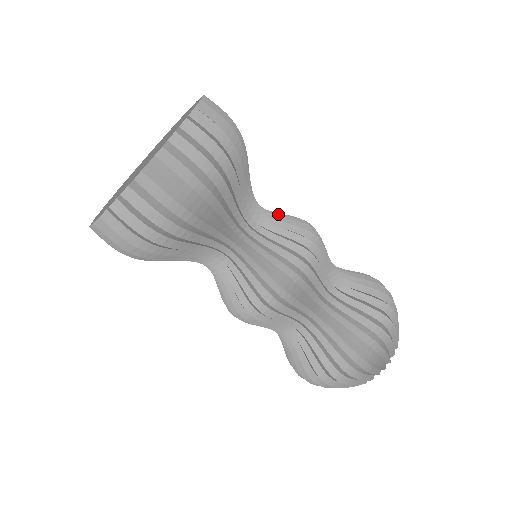
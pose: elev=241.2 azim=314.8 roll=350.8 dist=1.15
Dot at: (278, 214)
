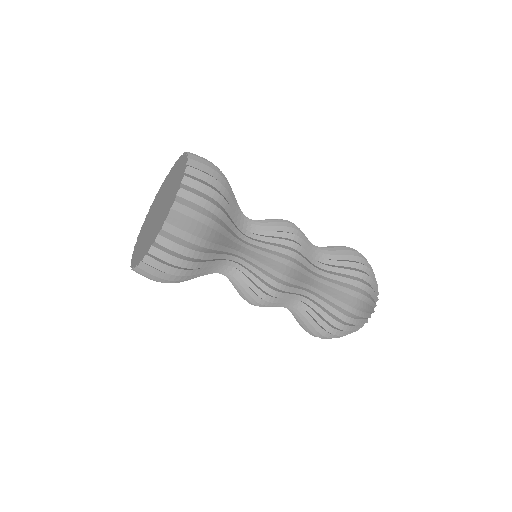
Dot at: (267, 226)
